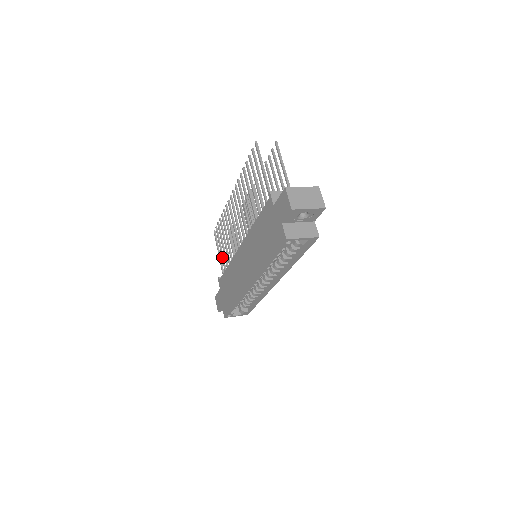
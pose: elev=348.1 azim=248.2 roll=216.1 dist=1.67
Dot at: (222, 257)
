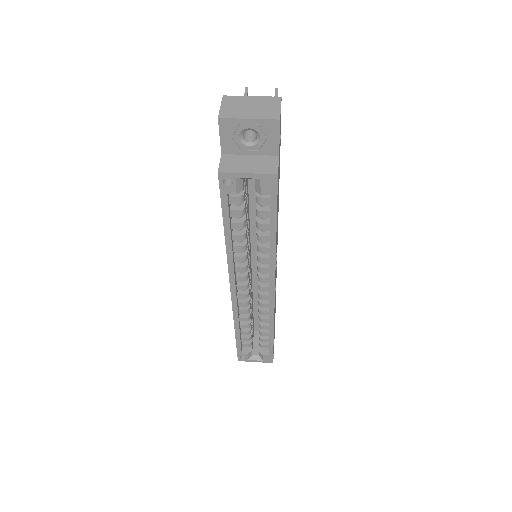
Dot at: occluded
